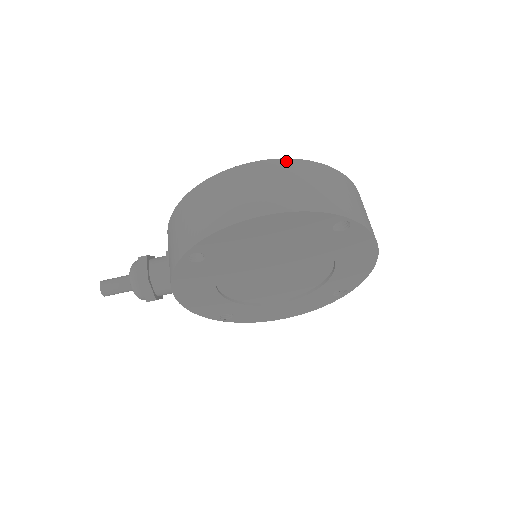
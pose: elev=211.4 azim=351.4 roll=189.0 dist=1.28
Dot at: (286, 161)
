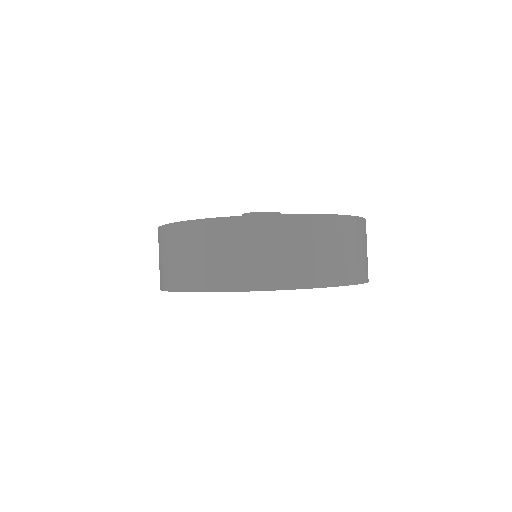
Dot at: (176, 226)
